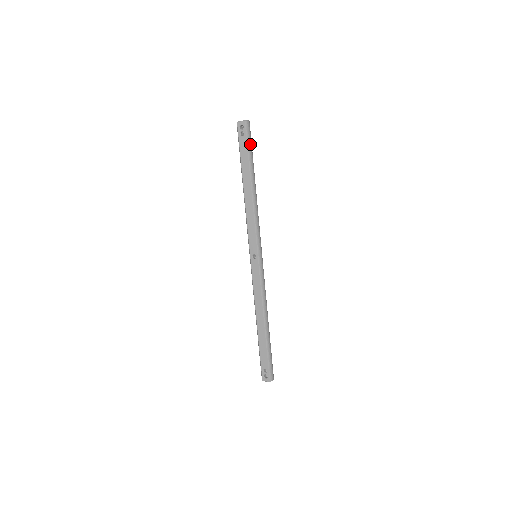
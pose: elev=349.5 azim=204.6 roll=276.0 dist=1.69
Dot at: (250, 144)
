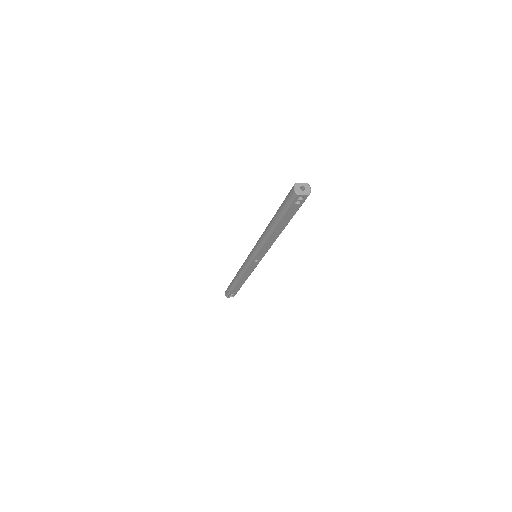
Dot at: occluded
